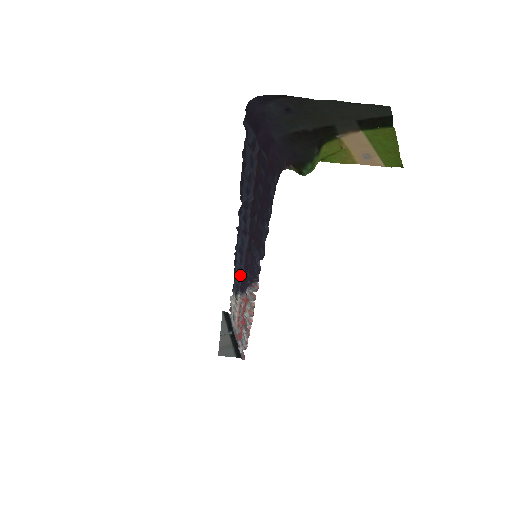
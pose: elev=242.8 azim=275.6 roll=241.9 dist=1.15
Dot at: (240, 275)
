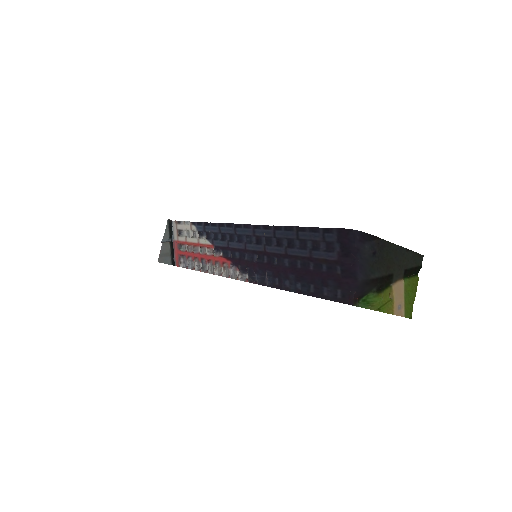
Dot at: (219, 235)
